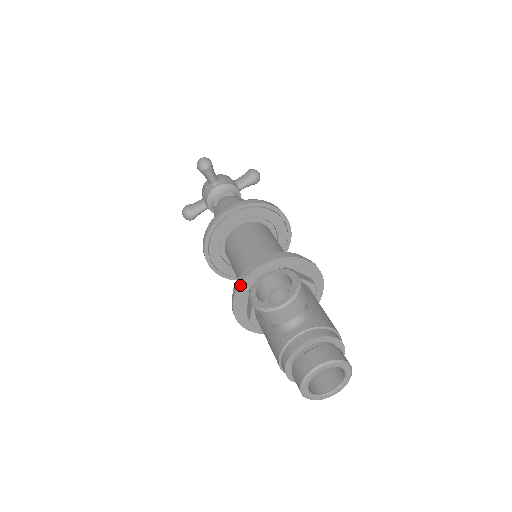
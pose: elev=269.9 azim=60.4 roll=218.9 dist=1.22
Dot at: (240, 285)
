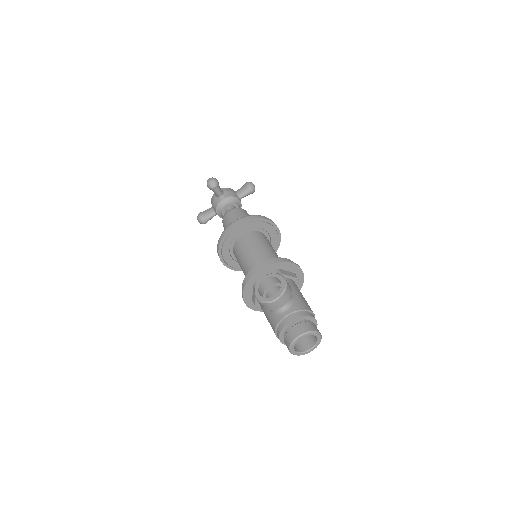
Dot at: (247, 283)
